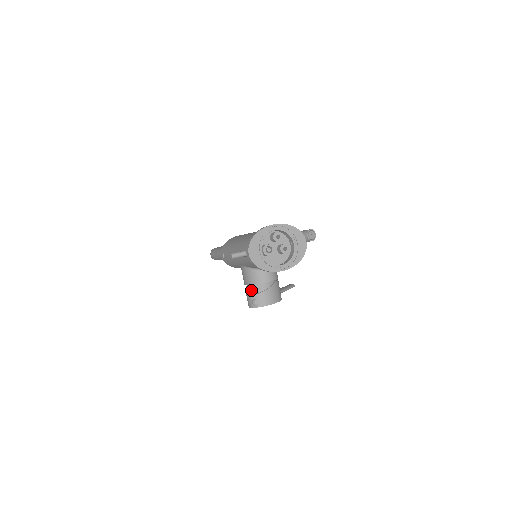
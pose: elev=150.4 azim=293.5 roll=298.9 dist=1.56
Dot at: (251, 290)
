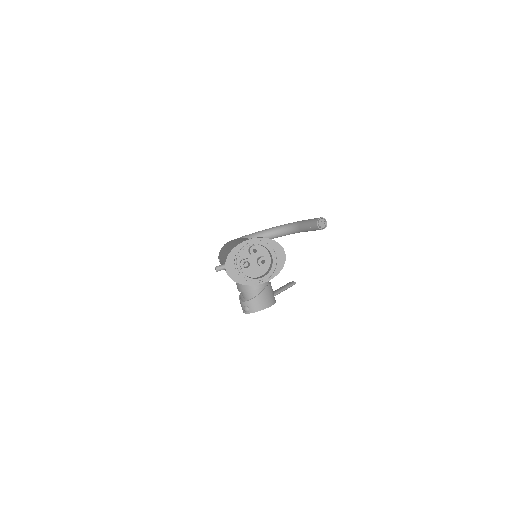
Dot at: (243, 296)
